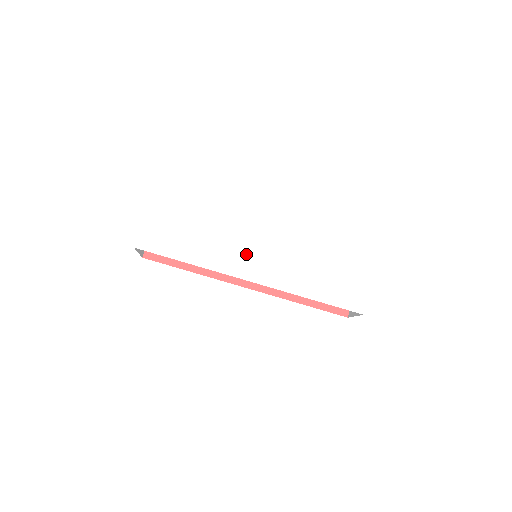
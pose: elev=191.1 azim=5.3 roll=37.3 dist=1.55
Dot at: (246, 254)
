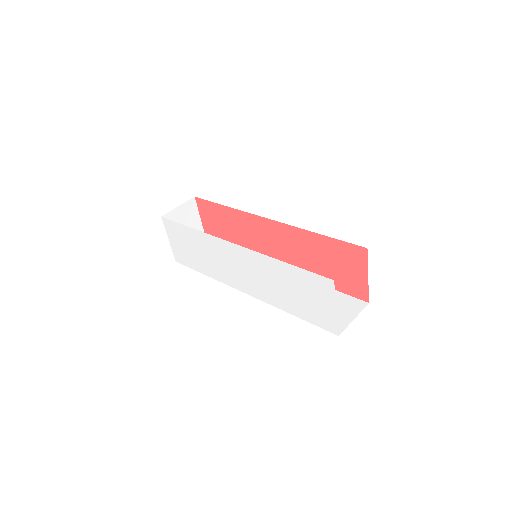
Dot at: (233, 271)
